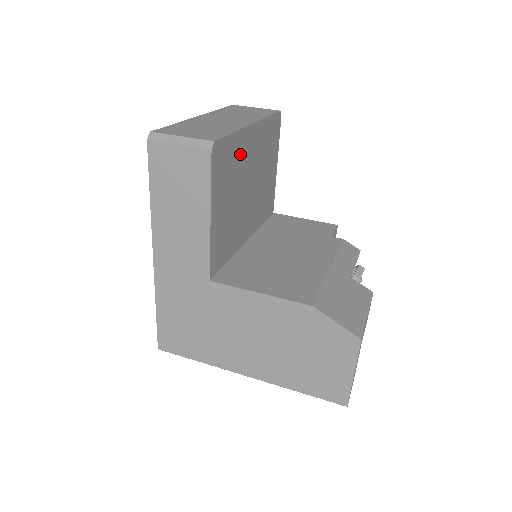
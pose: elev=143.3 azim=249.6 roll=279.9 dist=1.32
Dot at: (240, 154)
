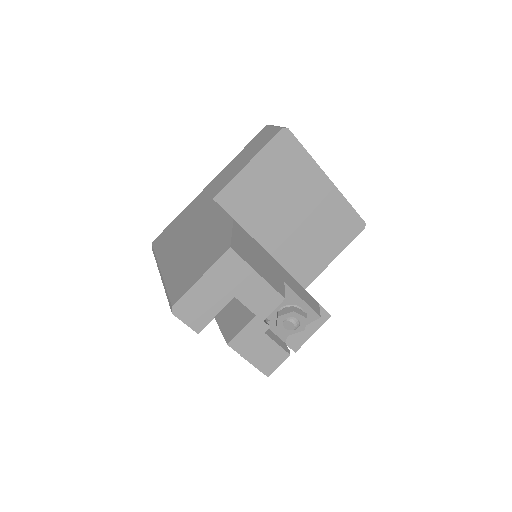
Dot at: (303, 175)
